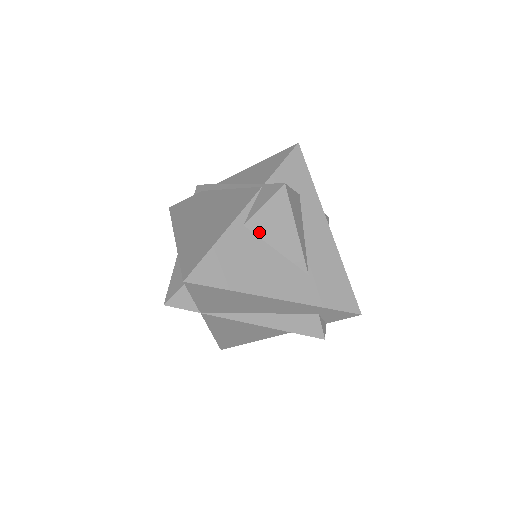
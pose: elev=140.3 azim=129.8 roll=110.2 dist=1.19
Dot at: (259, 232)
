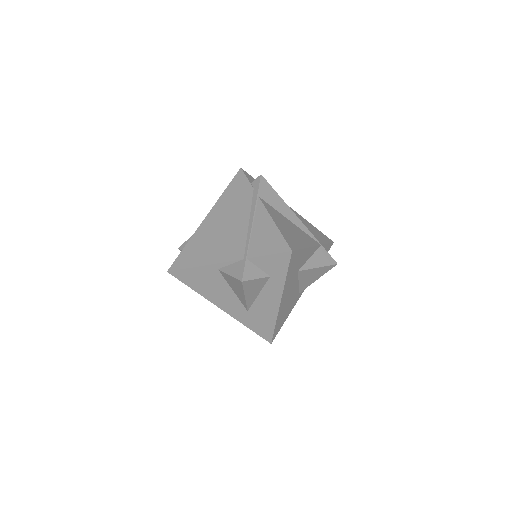
Dot at: (226, 278)
